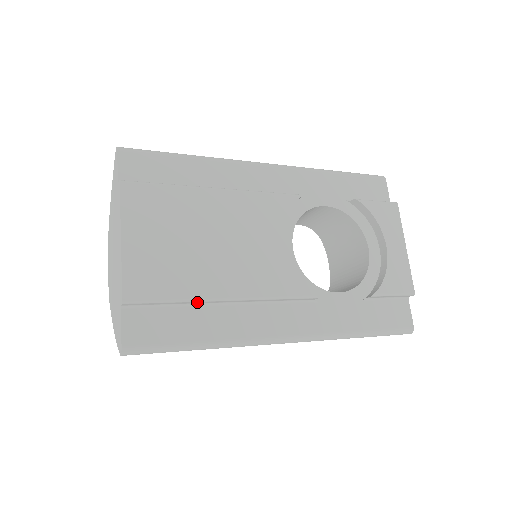
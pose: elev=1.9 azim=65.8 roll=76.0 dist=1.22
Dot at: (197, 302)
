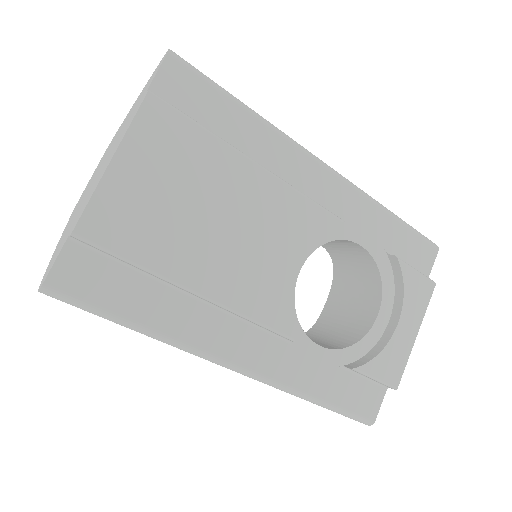
Dot at: (159, 278)
